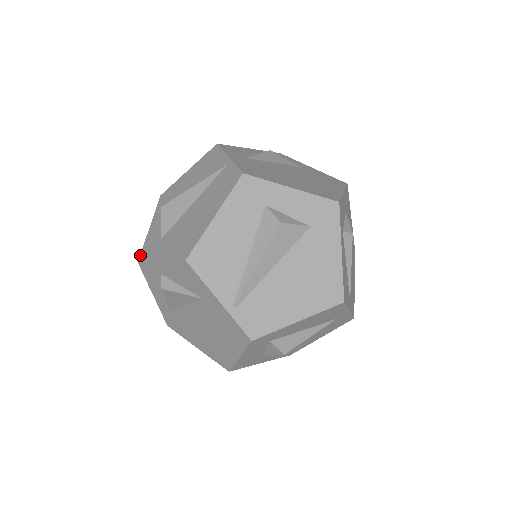
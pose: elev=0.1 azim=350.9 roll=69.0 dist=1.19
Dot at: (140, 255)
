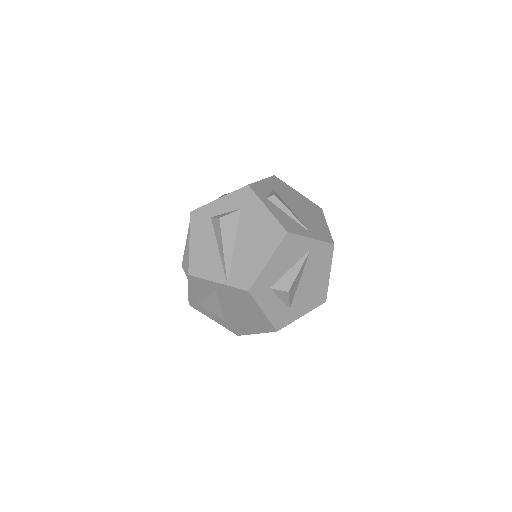
Dot at: occluded
